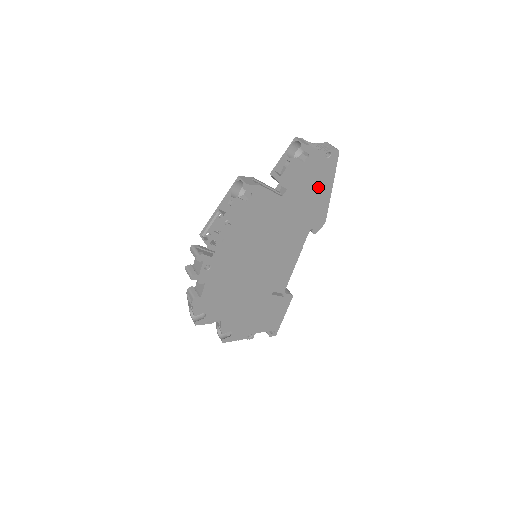
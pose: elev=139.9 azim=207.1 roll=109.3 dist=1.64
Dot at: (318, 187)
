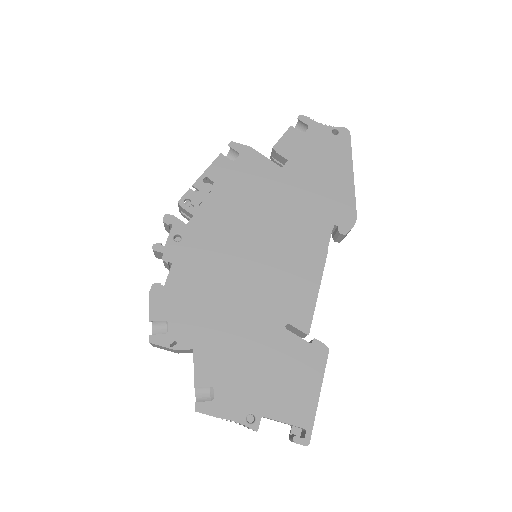
Dot at: (331, 167)
